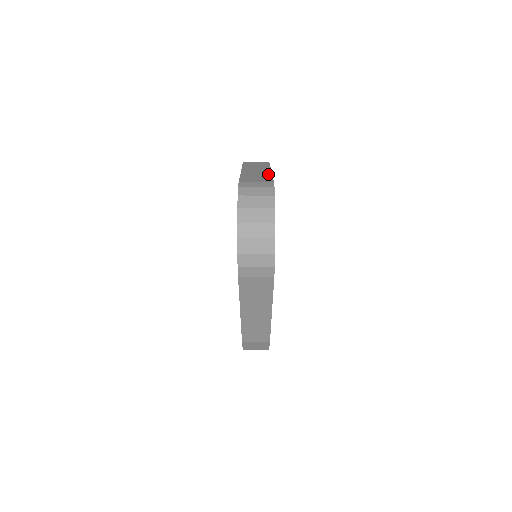
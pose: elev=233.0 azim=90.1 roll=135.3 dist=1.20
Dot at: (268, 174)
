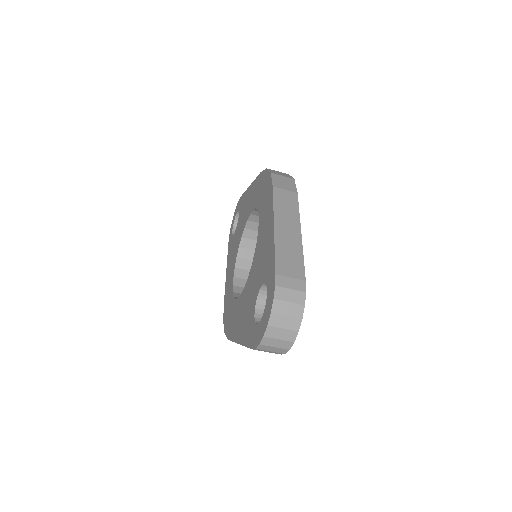
Dot at: (299, 247)
